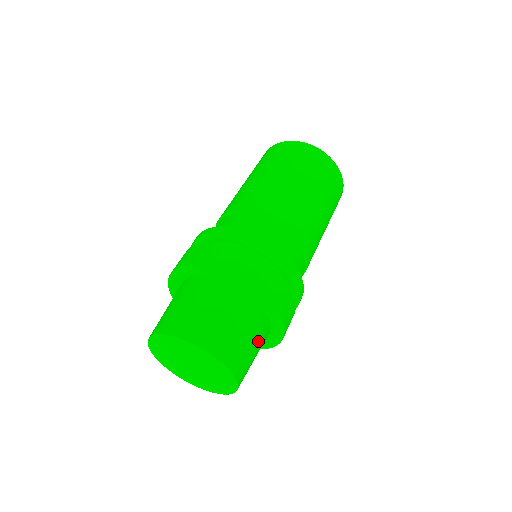
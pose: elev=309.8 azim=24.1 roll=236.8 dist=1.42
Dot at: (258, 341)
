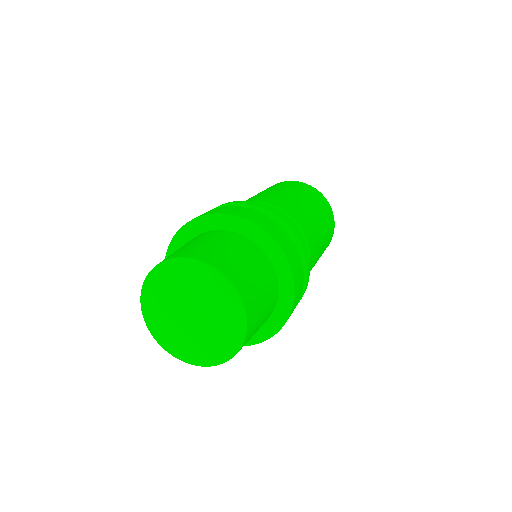
Dot at: (268, 307)
